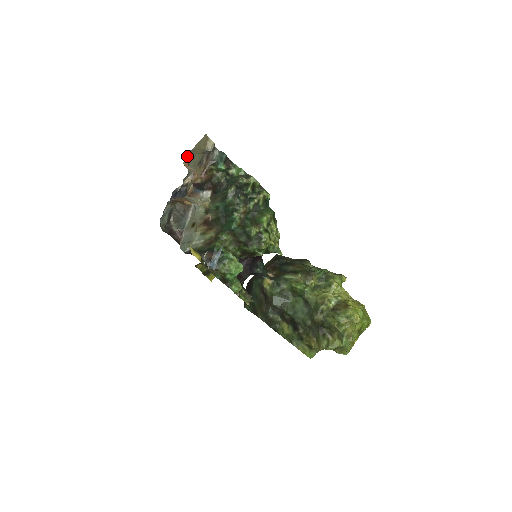
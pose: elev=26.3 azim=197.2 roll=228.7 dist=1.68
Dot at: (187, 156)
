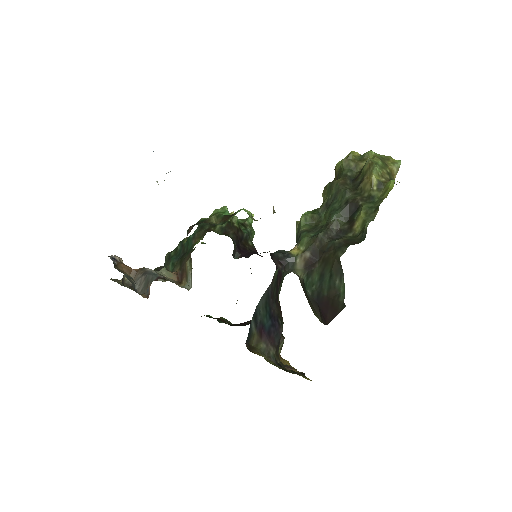
Dot at: occluded
